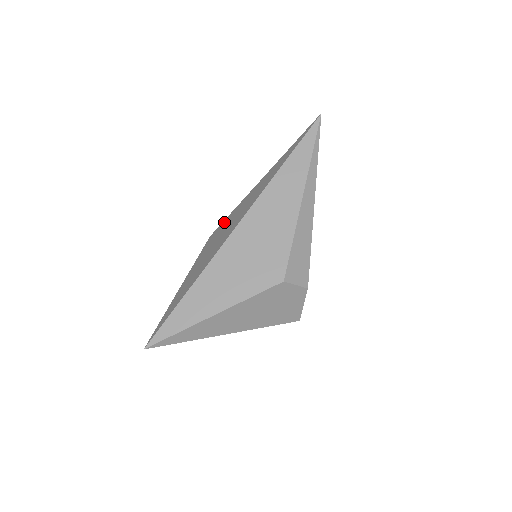
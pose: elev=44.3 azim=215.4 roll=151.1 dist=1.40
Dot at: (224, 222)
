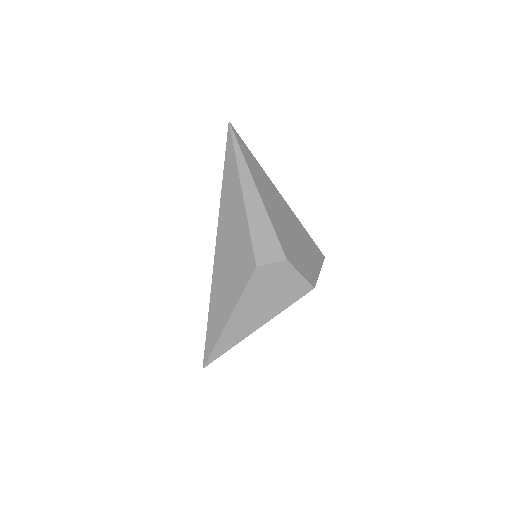
Dot at: occluded
